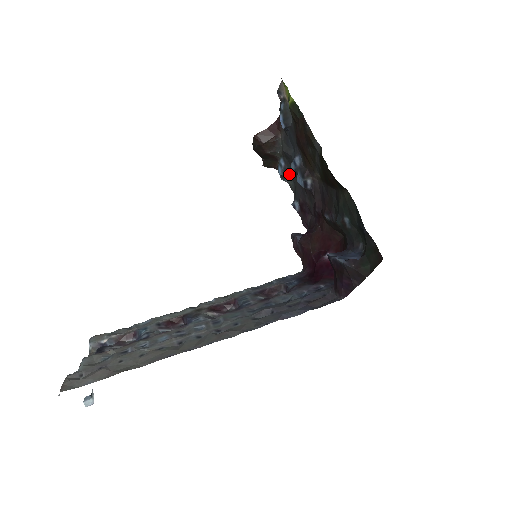
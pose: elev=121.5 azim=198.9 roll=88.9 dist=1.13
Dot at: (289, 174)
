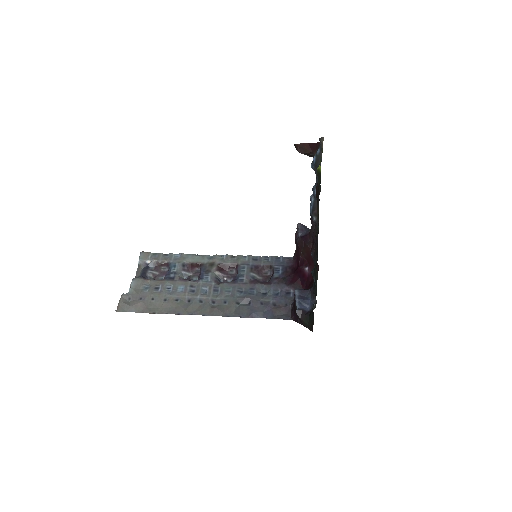
Dot at: occluded
